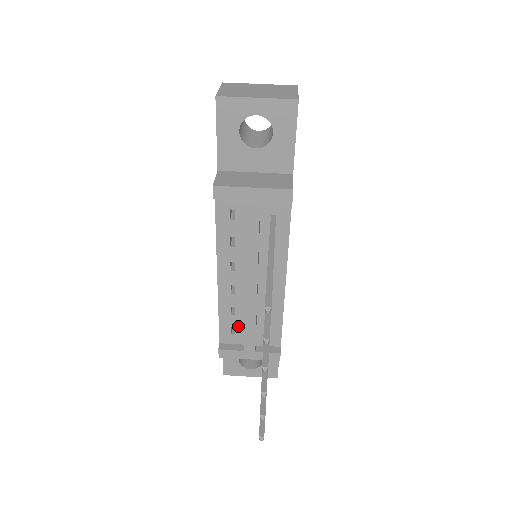
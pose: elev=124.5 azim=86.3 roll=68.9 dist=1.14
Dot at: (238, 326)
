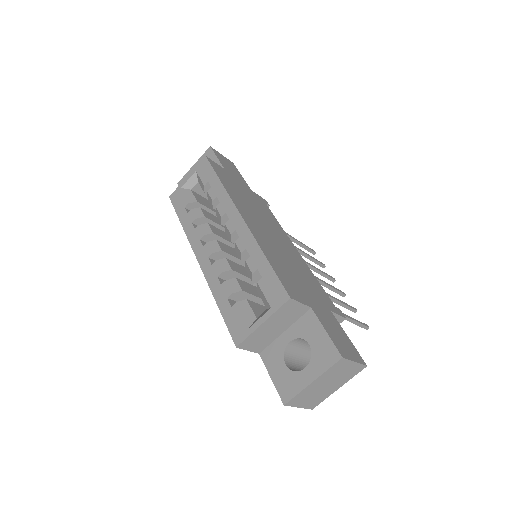
Dot at: occluded
